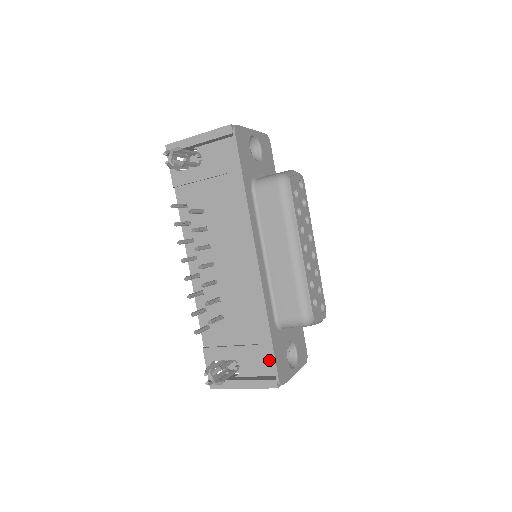
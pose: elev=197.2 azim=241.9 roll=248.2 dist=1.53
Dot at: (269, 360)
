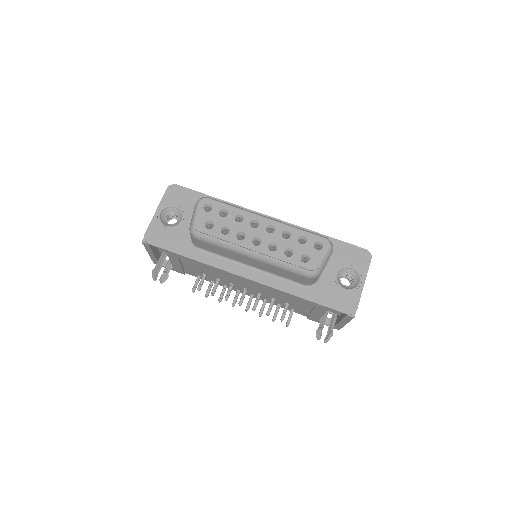
Dot at: occluded
